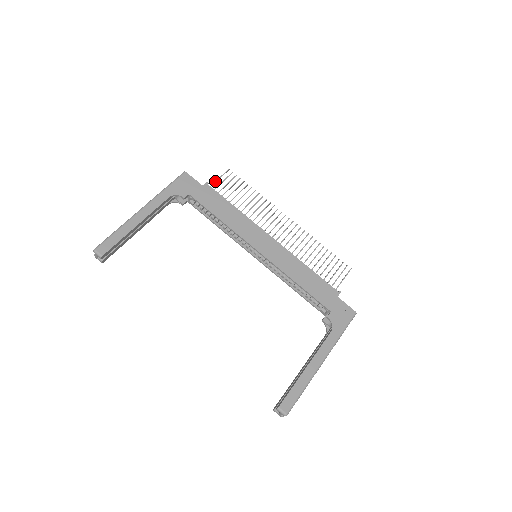
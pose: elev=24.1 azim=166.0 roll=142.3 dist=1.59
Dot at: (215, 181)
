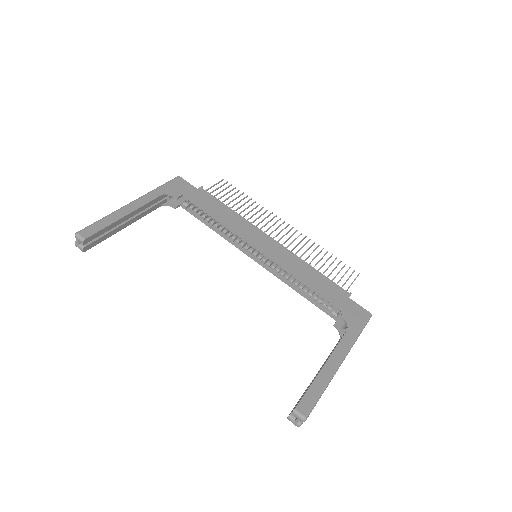
Dot at: (210, 187)
